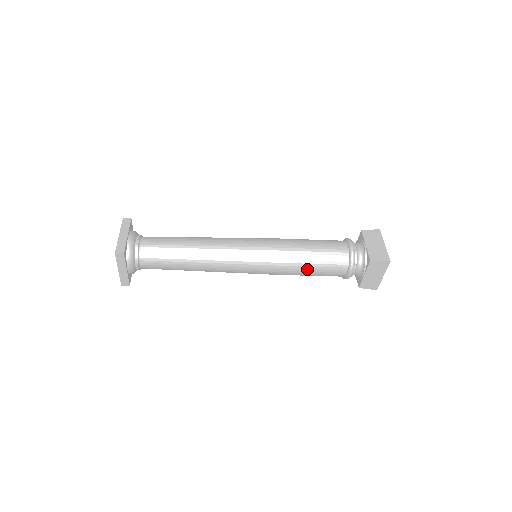
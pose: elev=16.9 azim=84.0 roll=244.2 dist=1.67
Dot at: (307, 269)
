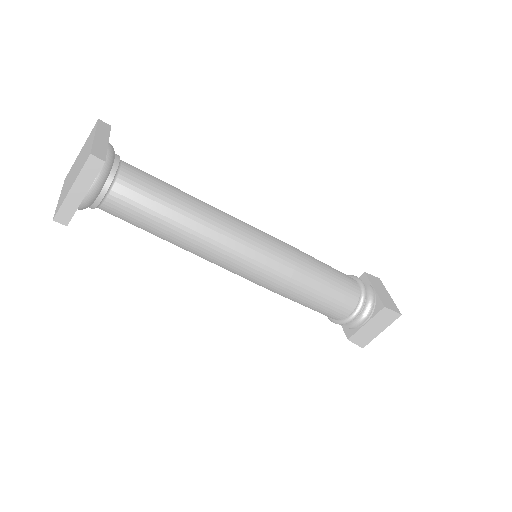
Dot at: (315, 294)
